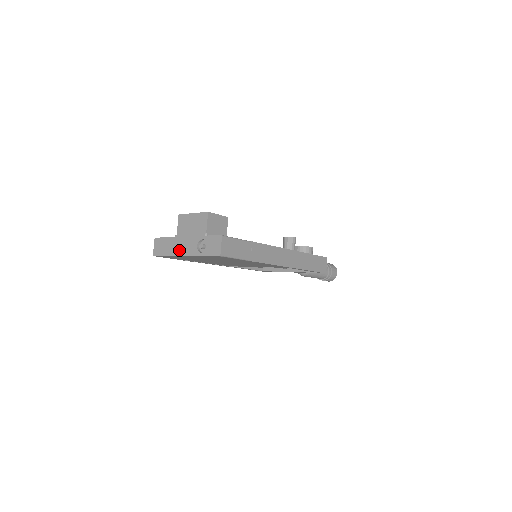
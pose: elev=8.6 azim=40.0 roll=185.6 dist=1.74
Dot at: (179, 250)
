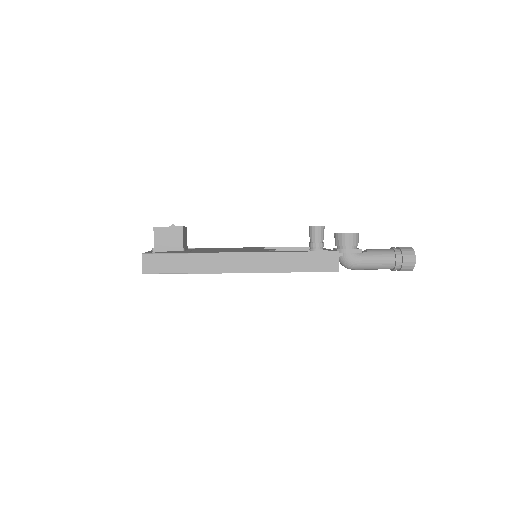
Dot at: occluded
